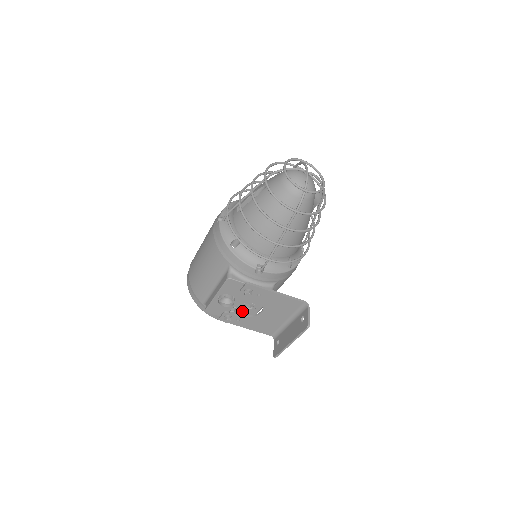
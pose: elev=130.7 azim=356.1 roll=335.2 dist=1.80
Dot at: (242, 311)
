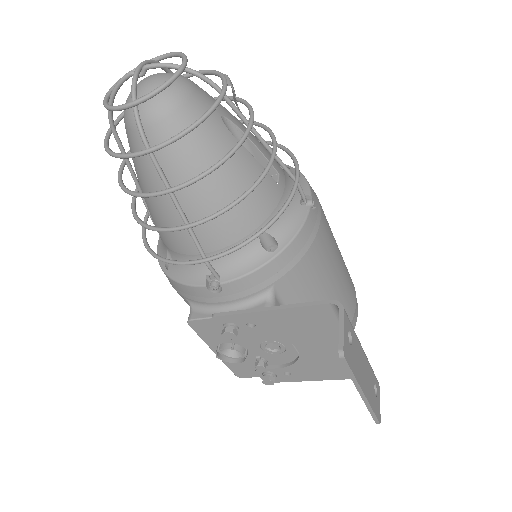
Dot at: (276, 358)
